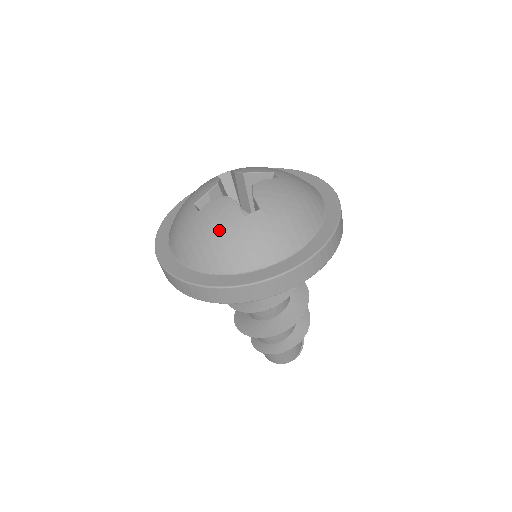
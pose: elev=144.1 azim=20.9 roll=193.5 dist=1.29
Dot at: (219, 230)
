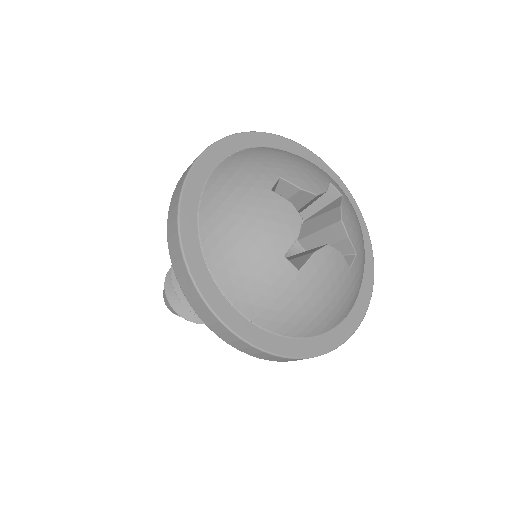
Dot at: (255, 232)
